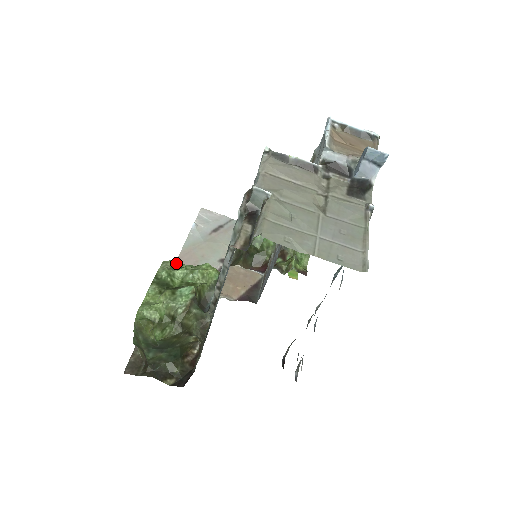
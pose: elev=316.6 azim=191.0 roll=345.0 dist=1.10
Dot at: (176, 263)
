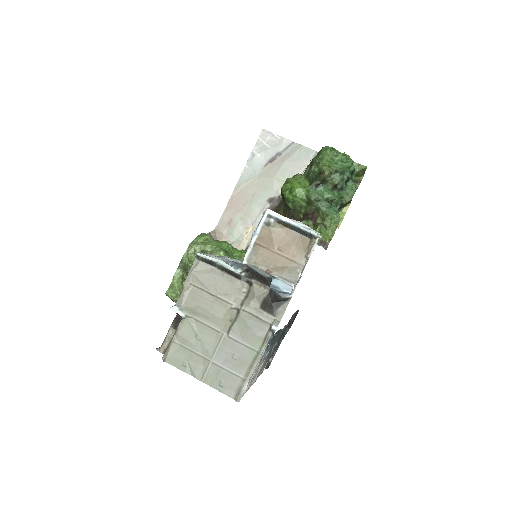
Dot at: (228, 204)
